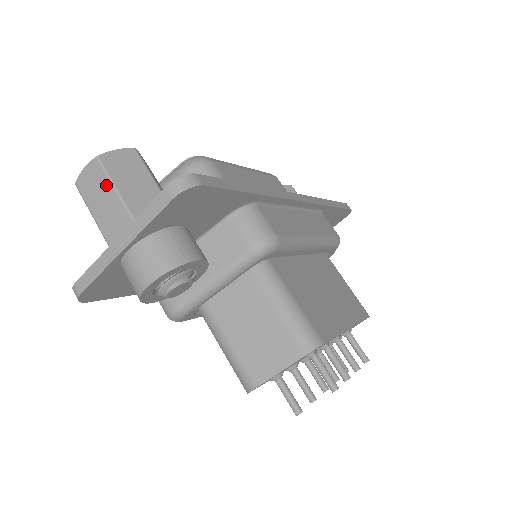
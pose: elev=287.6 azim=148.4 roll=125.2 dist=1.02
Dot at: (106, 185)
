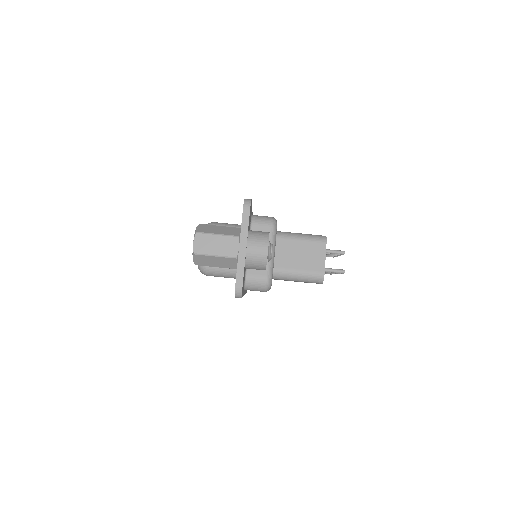
Dot at: (212, 237)
